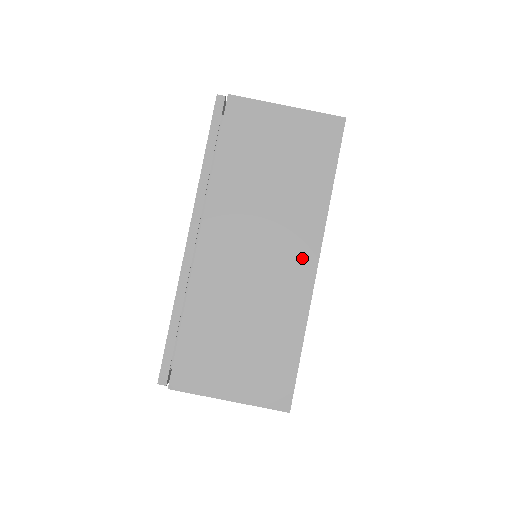
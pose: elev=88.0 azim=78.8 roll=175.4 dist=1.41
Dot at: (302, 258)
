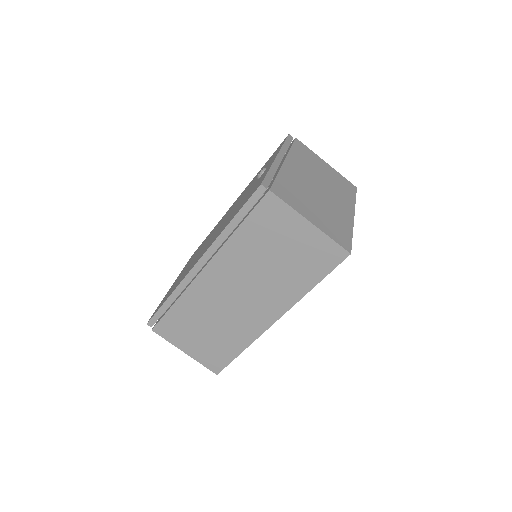
Dot at: (266, 315)
